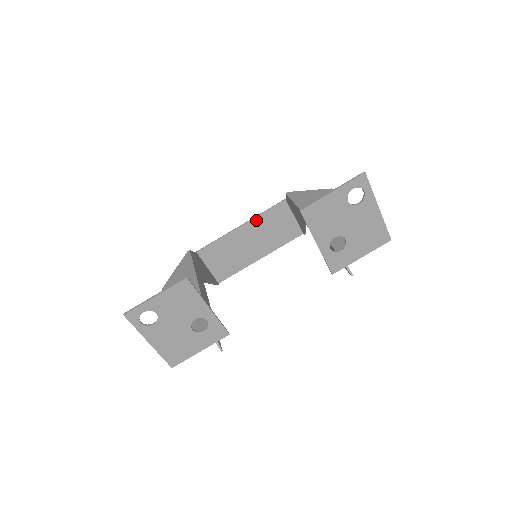
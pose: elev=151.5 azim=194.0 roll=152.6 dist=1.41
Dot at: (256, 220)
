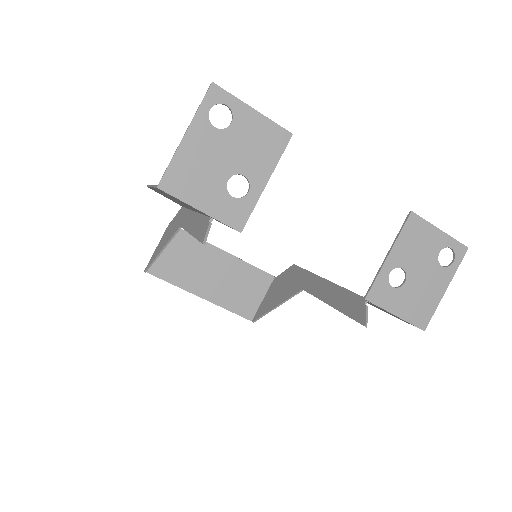
Dot at: (239, 263)
